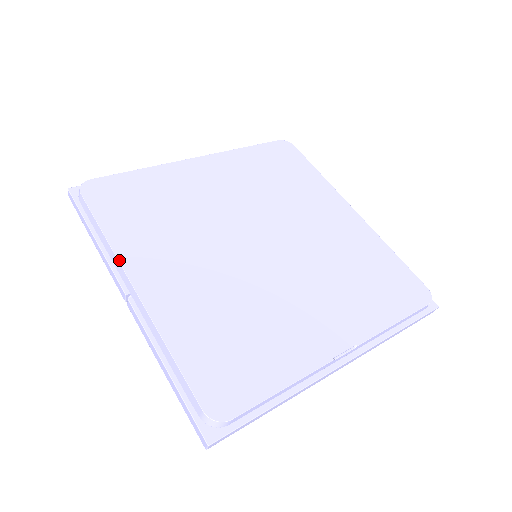
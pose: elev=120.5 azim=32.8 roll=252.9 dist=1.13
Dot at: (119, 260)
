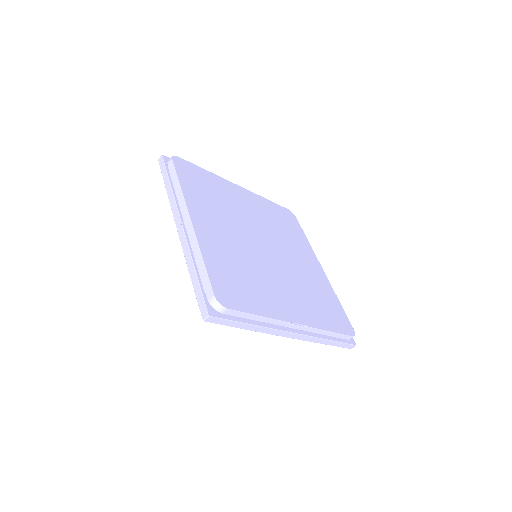
Dot at: (186, 202)
